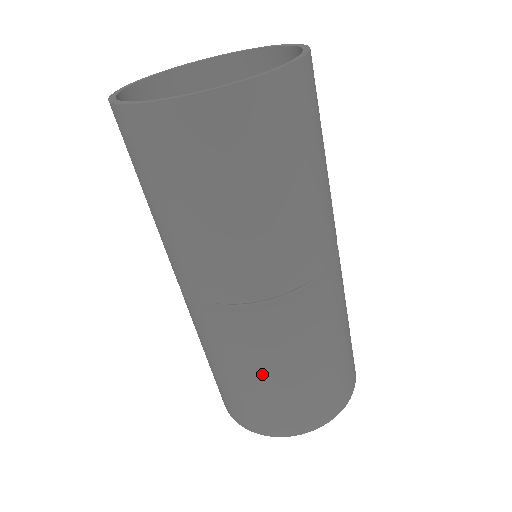
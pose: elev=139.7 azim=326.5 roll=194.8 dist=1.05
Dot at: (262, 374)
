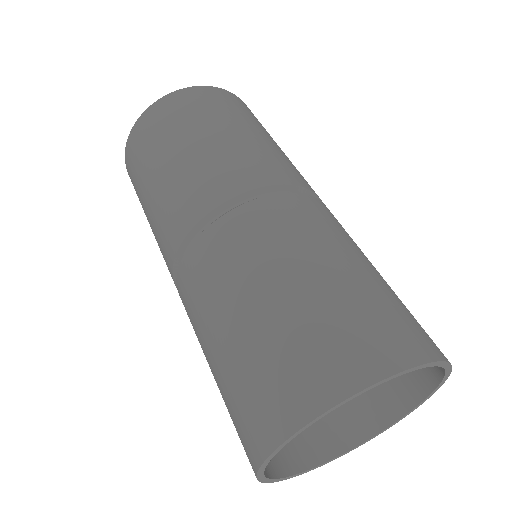
Dot at: (241, 301)
